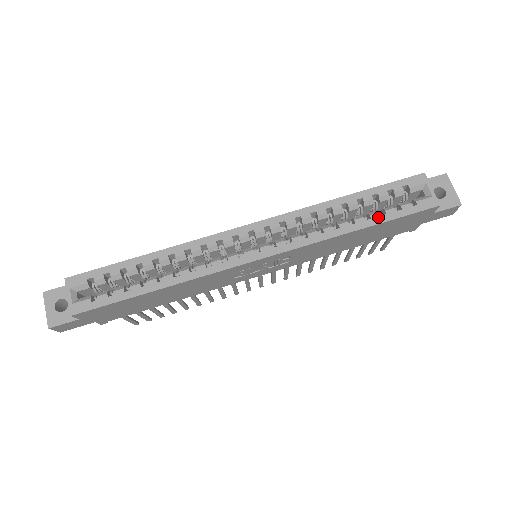
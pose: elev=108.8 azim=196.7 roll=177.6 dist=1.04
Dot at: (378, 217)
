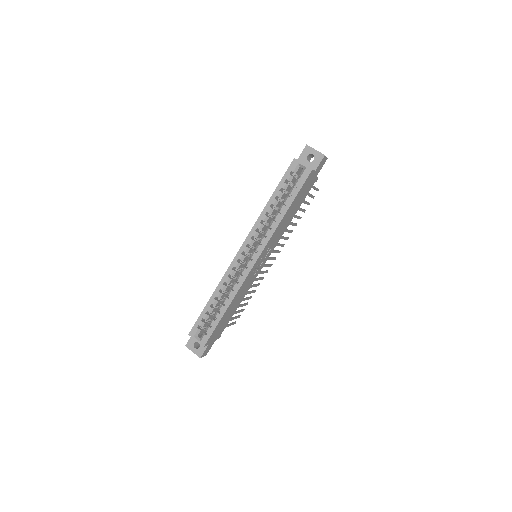
Dot at: (290, 199)
